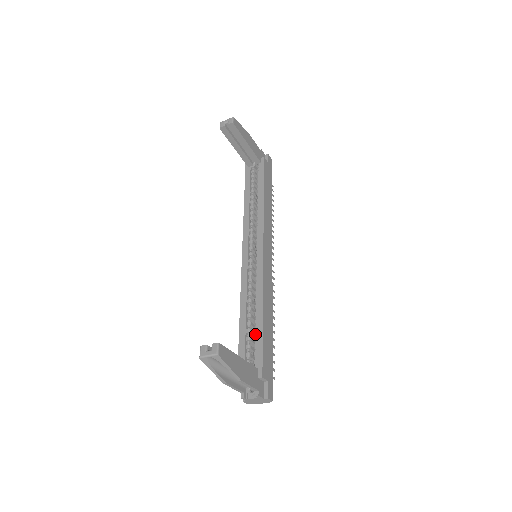
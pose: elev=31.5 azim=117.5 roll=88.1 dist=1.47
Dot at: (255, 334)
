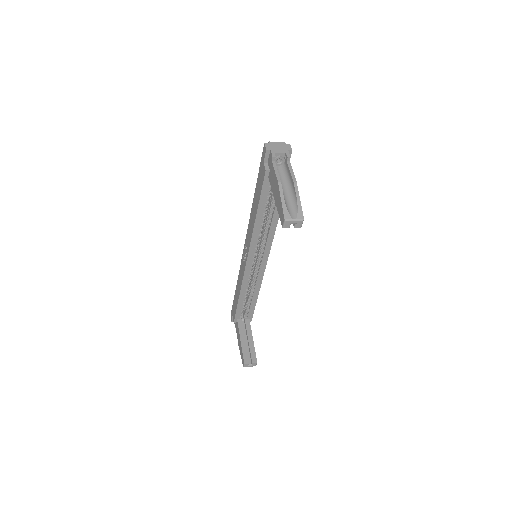
Dot at: (249, 304)
